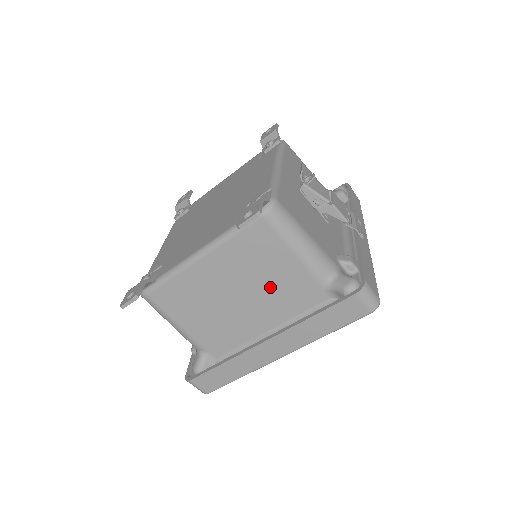
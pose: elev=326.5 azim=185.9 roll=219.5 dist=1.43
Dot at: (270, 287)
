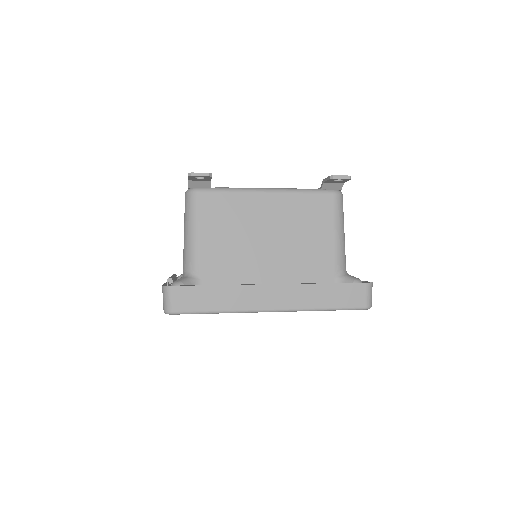
Dot at: (299, 249)
